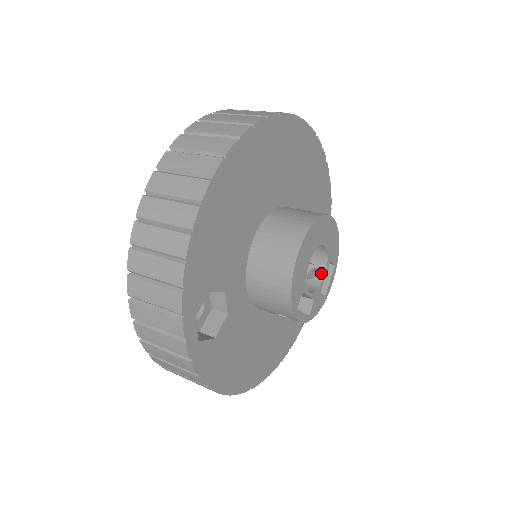
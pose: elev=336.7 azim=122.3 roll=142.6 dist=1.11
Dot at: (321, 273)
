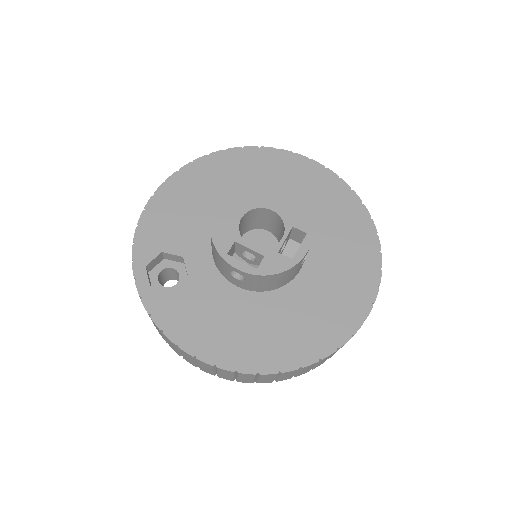
Dot at: (282, 238)
